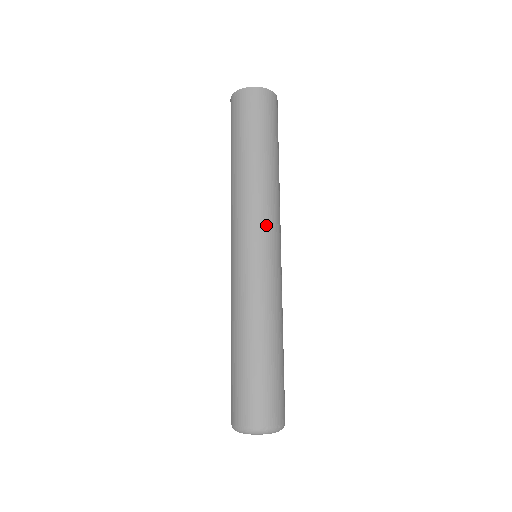
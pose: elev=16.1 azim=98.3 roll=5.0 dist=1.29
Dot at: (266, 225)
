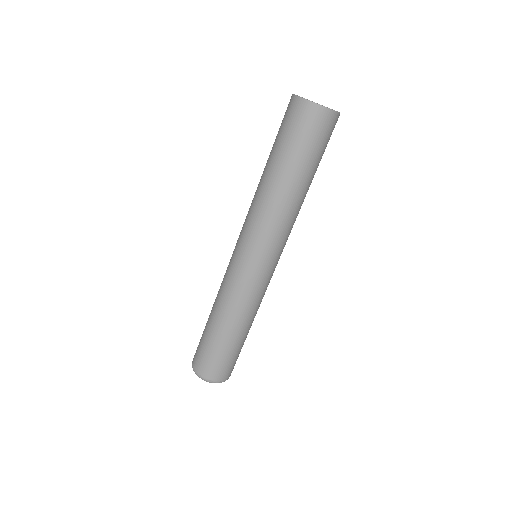
Dot at: (257, 240)
